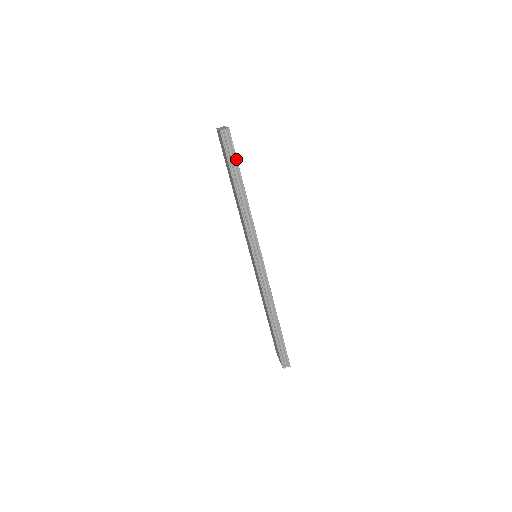
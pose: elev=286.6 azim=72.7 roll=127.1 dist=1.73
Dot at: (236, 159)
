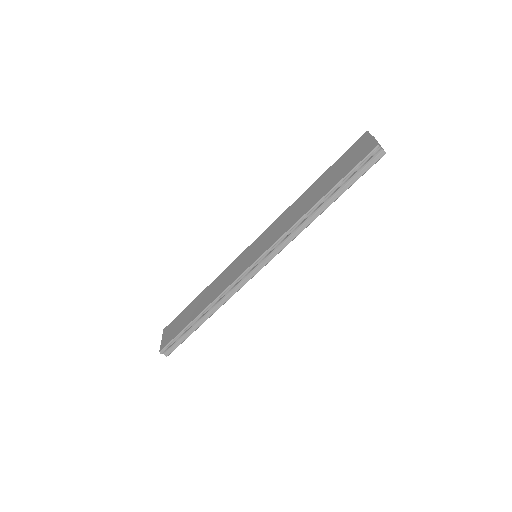
Dot at: (355, 181)
